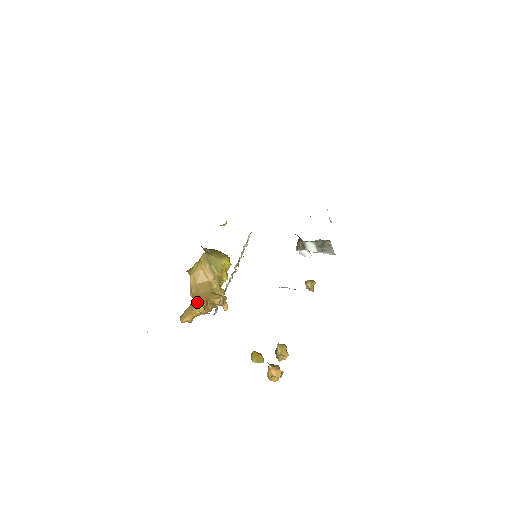
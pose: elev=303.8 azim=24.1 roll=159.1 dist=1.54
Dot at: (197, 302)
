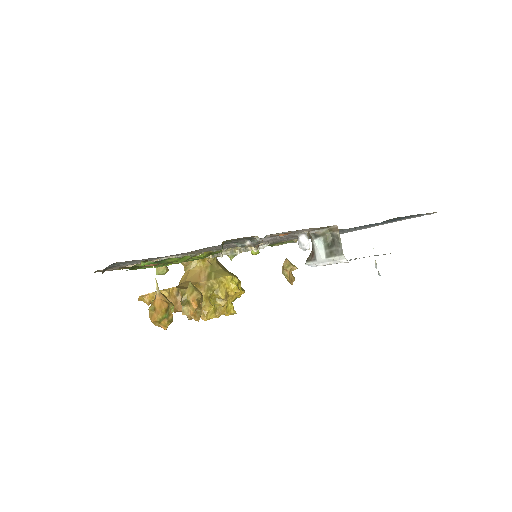
Dot at: occluded
